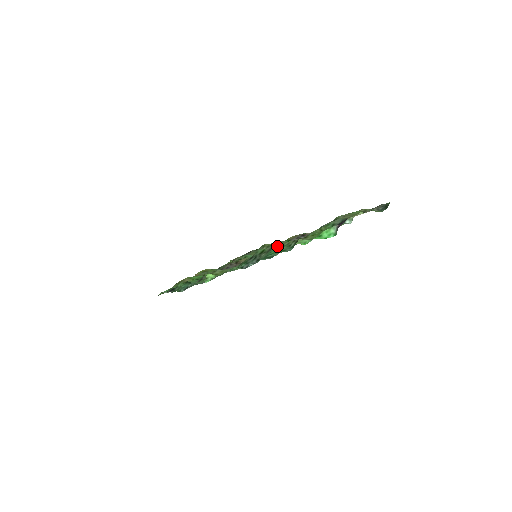
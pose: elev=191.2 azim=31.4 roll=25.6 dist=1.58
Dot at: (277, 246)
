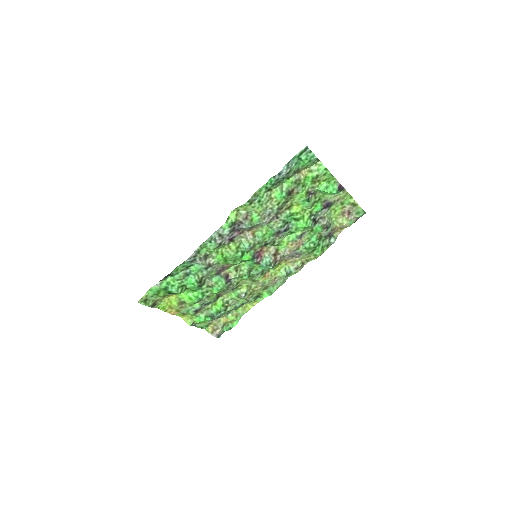
Dot at: (302, 168)
